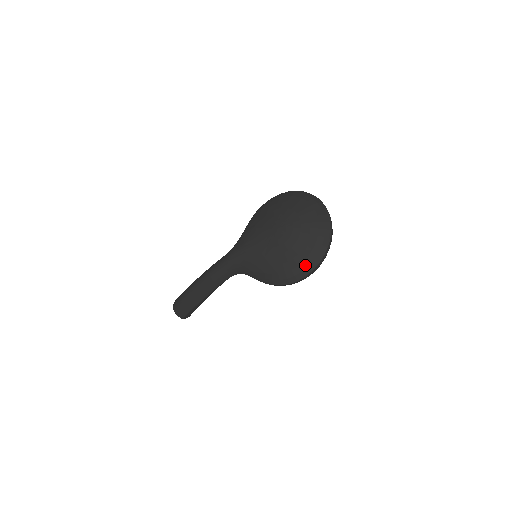
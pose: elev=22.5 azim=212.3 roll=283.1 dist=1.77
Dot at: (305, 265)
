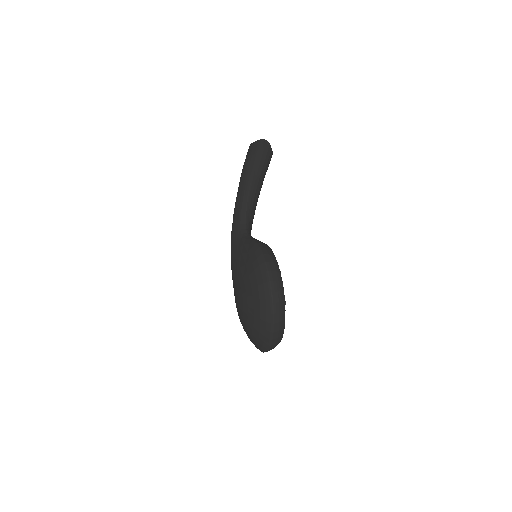
Dot at: occluded
